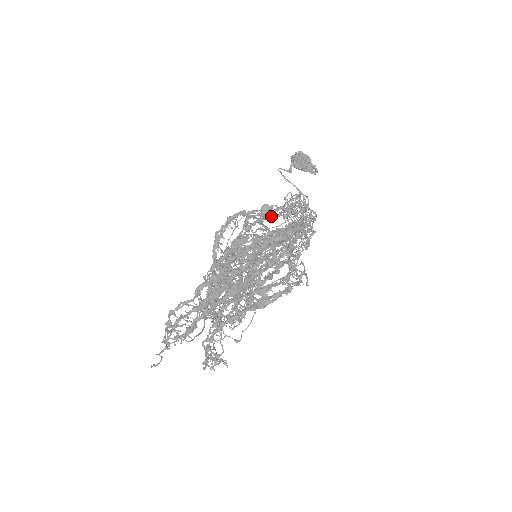
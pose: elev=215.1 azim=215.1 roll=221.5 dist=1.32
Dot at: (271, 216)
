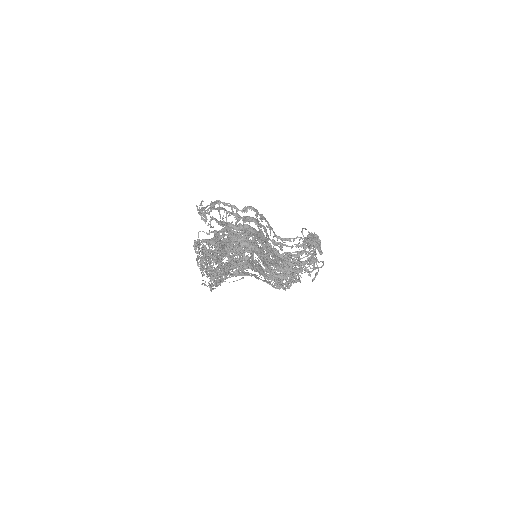
Dot at: occluded
